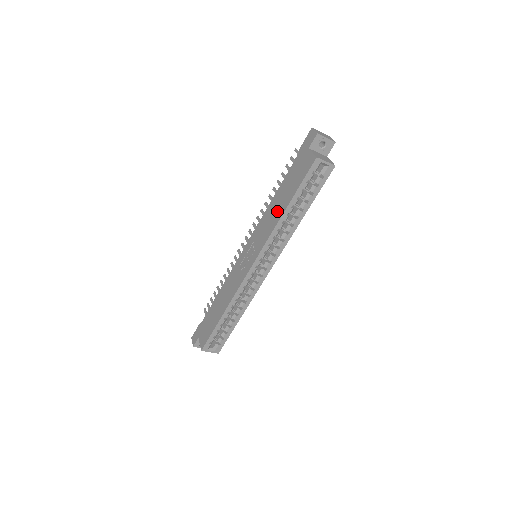
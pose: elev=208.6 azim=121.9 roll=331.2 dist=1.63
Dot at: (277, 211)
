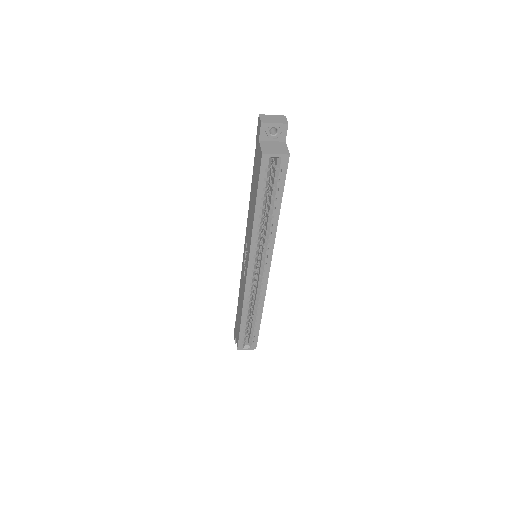
Dot at: (251, 213)
